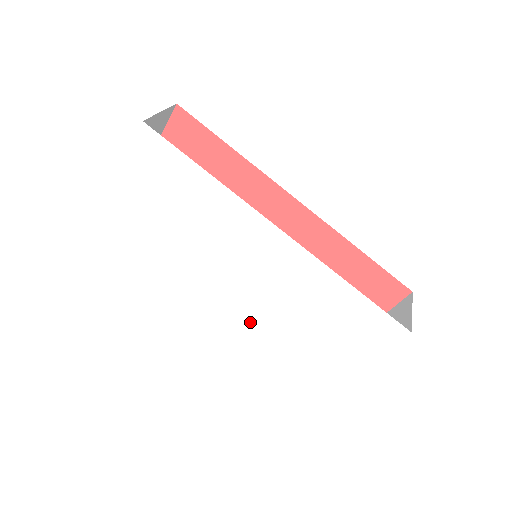
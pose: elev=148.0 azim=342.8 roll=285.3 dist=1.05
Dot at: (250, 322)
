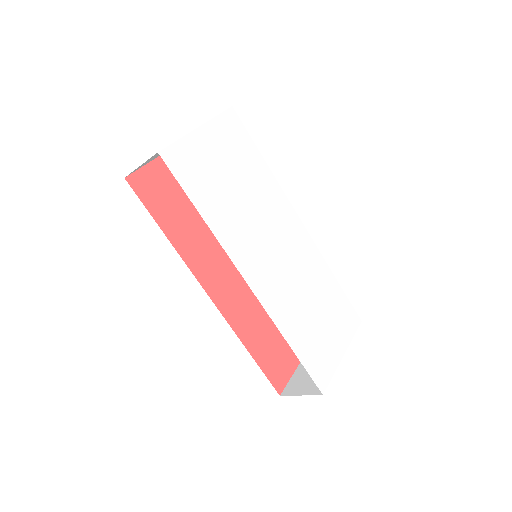
Dot at: (272, 302)
